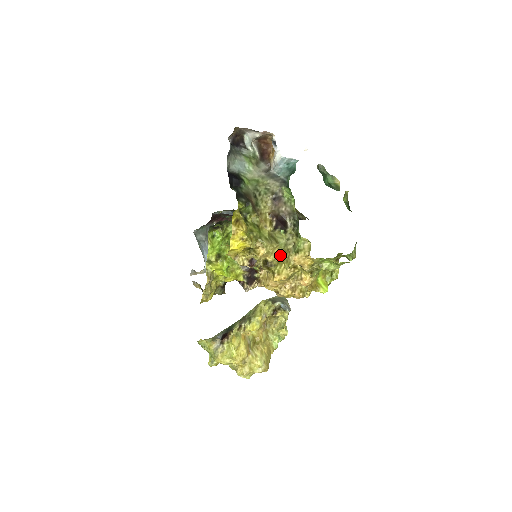
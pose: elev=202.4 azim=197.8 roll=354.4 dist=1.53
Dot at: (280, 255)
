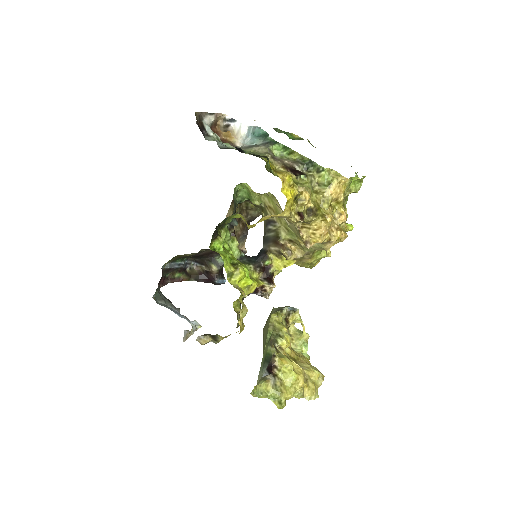
Dot at: (315, 198)
